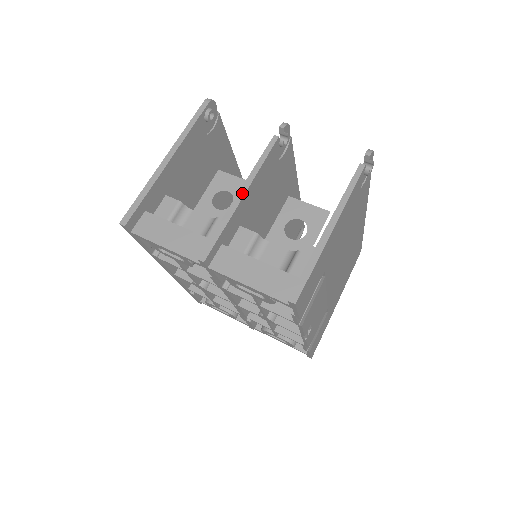
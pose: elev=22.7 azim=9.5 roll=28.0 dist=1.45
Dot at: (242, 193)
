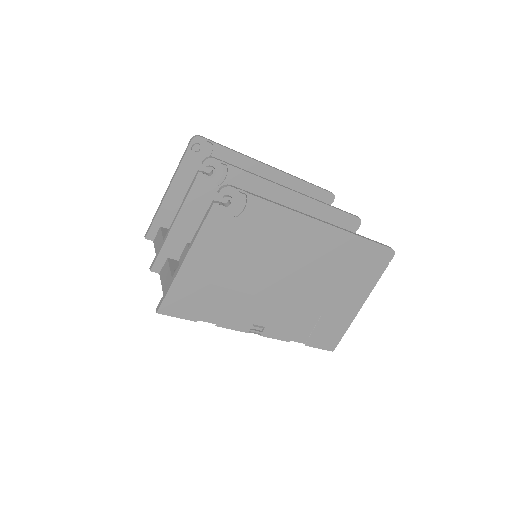
Dot at: (173, 221)
